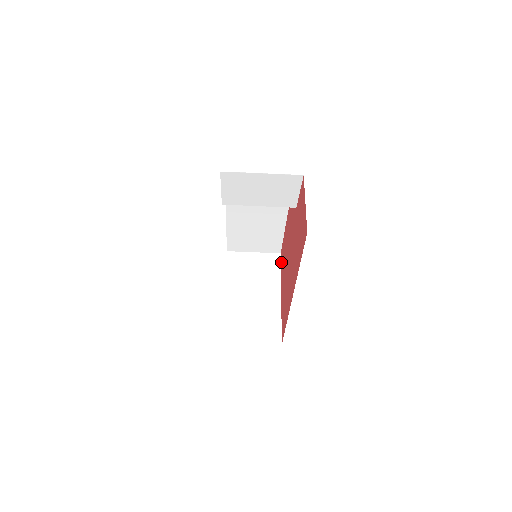
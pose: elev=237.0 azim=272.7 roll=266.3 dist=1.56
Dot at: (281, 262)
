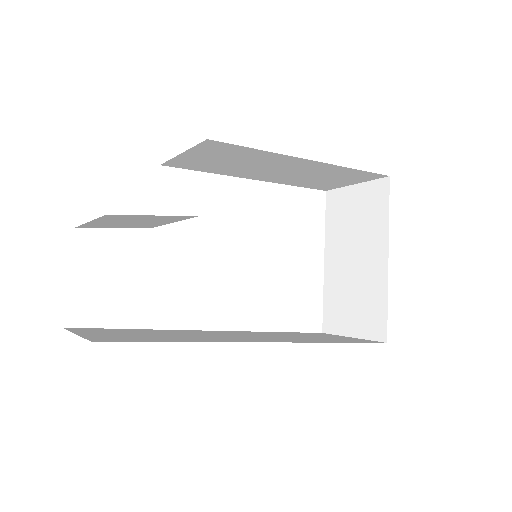
Dot at: occluded
